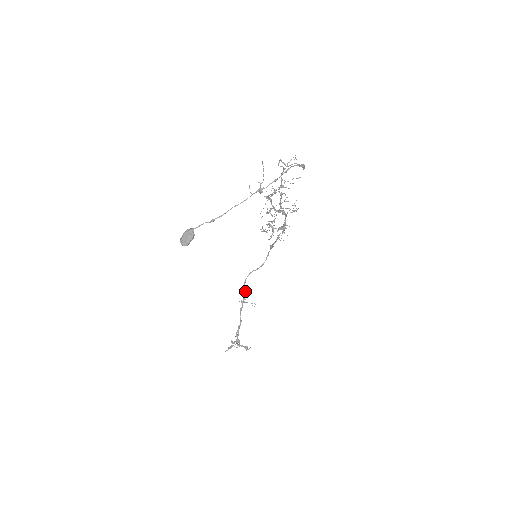
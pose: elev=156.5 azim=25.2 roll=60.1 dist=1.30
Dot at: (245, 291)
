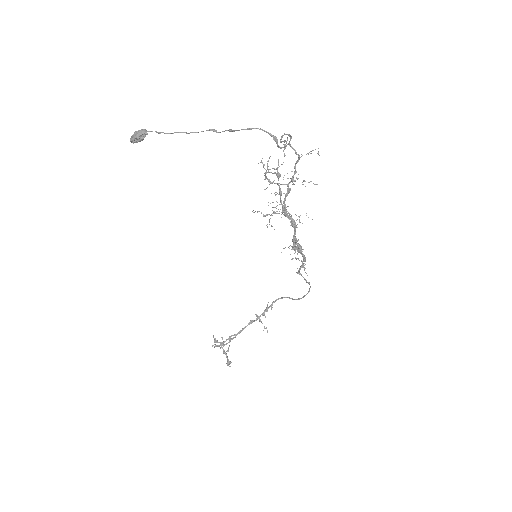
Dot at: occluded
